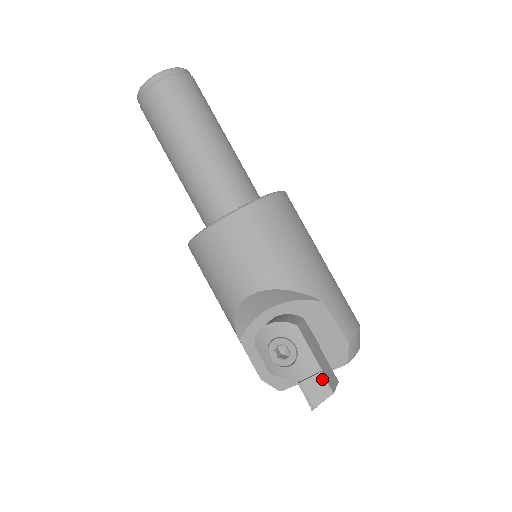
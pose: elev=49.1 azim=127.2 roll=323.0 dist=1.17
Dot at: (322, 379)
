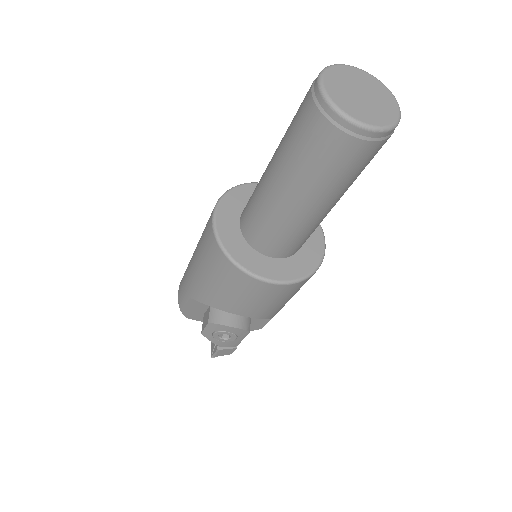
Dot at: (233, 350)
